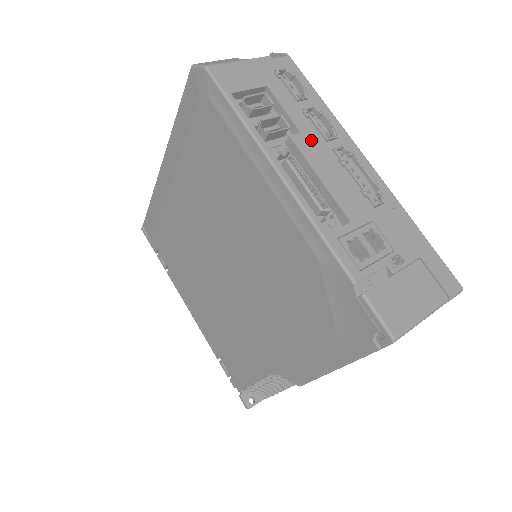
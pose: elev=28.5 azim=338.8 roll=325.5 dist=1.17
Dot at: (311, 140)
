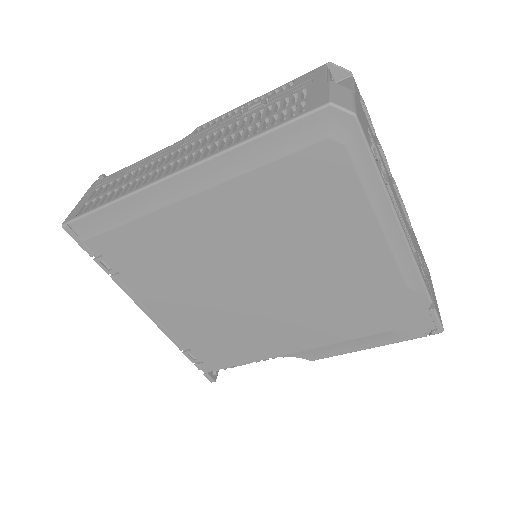
Dot at: (390, 180)
